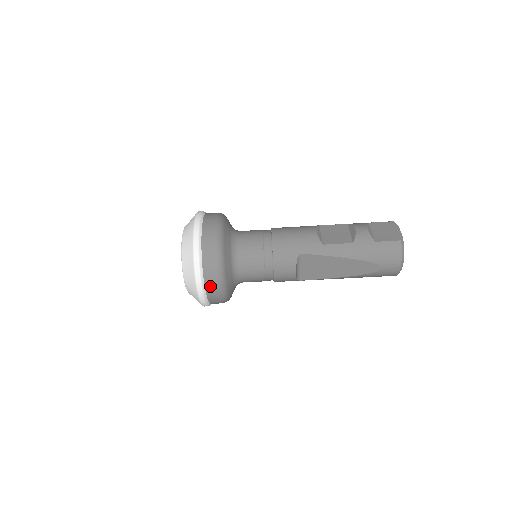
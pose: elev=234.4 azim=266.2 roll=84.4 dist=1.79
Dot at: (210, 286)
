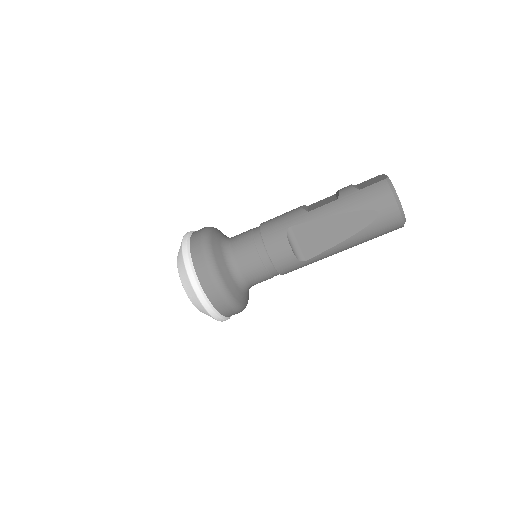
Dot at: (206, 283)
